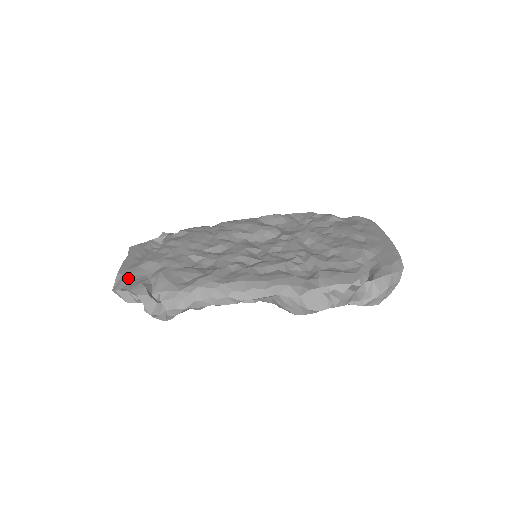
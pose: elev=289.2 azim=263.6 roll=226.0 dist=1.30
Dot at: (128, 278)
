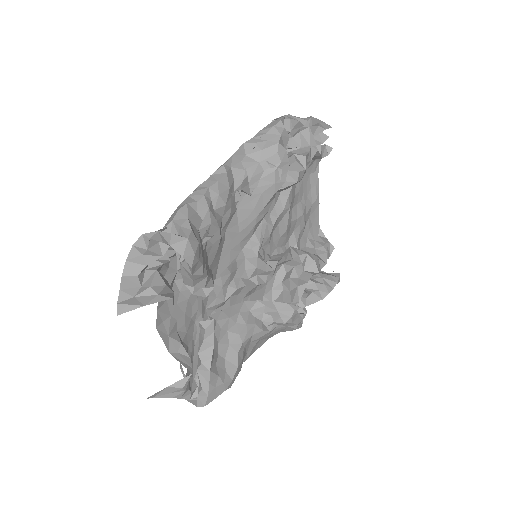
Dot at: occluded
